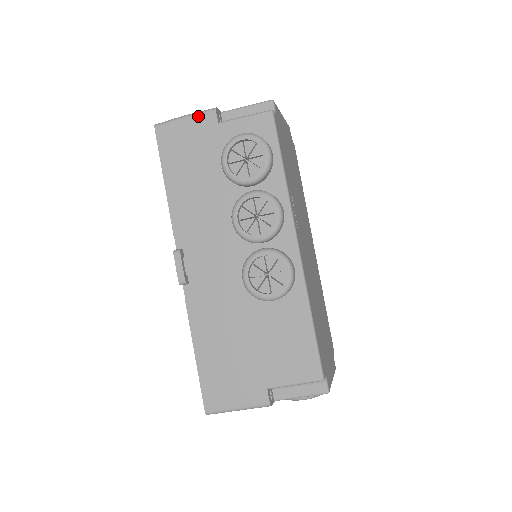
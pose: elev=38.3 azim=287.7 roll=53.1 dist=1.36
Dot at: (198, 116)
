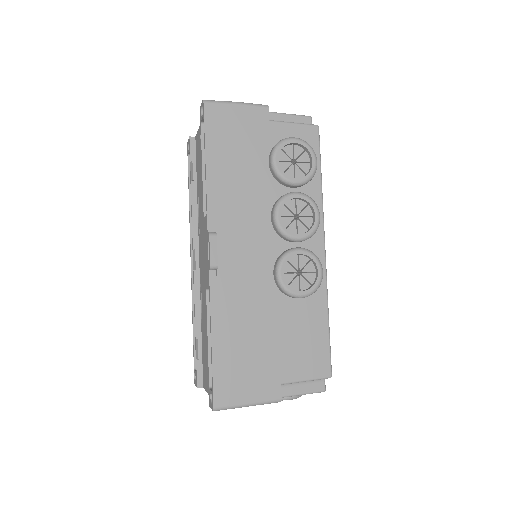
Dot at: (251, 107)
